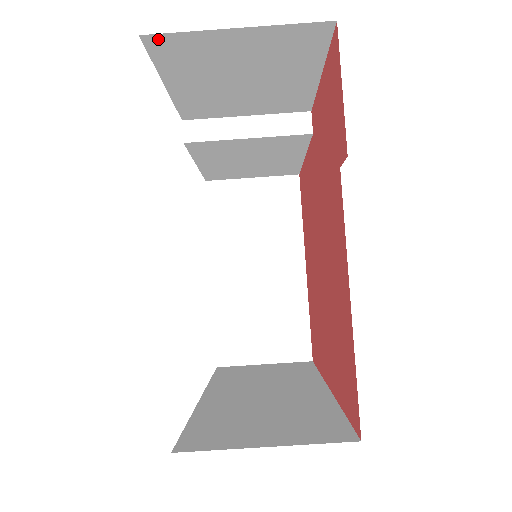
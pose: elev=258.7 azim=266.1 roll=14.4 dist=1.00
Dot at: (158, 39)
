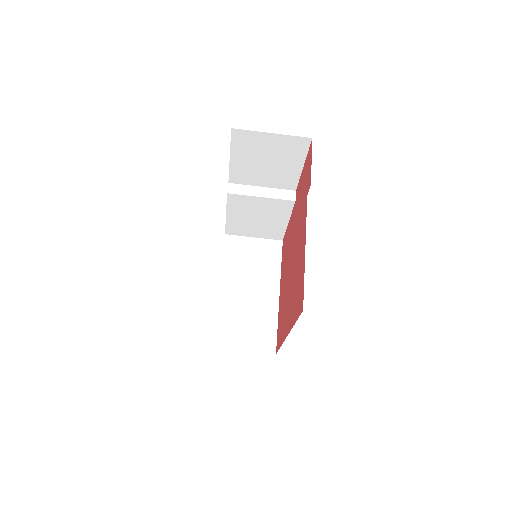
Dot at: (238, 132)
